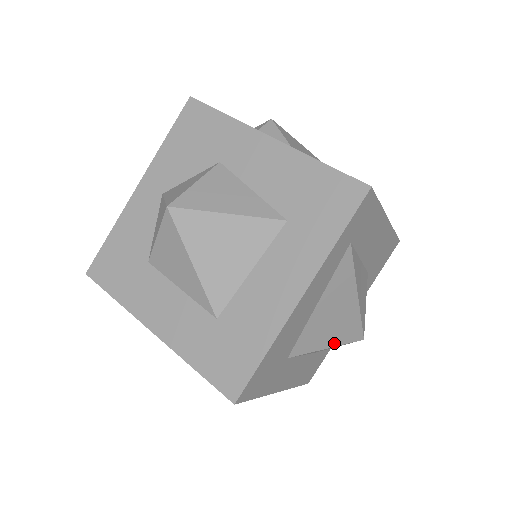
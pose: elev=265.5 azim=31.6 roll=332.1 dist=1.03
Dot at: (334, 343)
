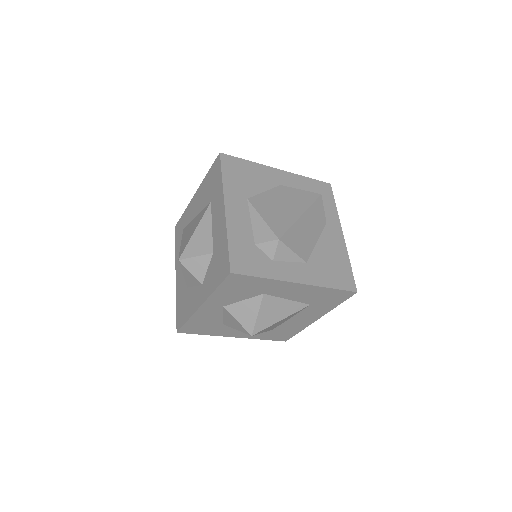
Dot at: occluded
